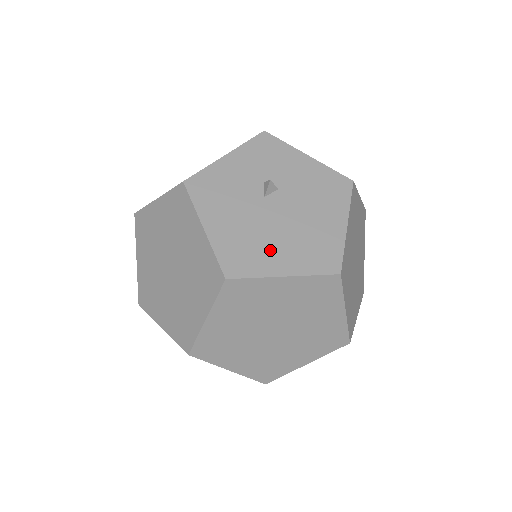
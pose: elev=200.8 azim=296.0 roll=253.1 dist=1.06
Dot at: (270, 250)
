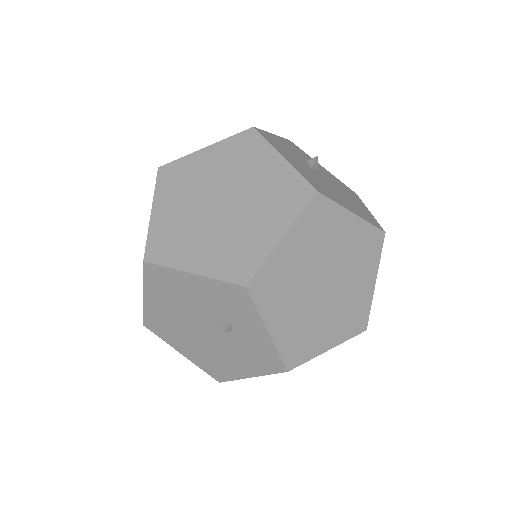
Dot at: (335, 195)
